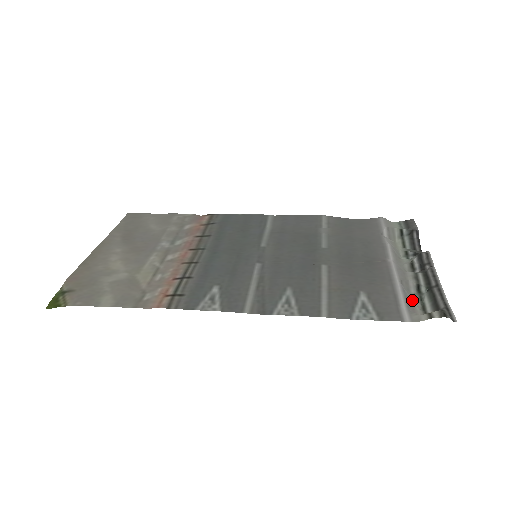
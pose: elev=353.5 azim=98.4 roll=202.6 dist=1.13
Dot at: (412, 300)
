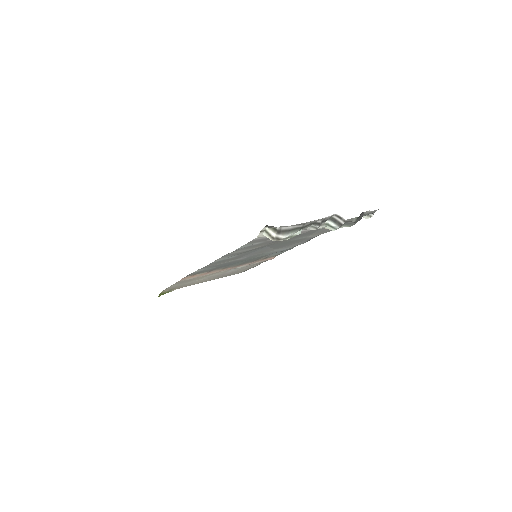
Dot at: occluded
